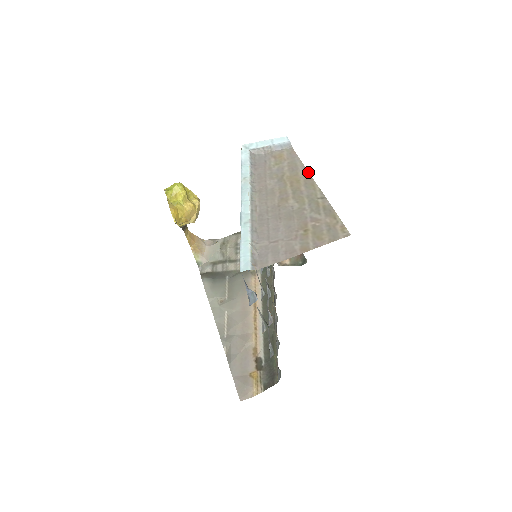
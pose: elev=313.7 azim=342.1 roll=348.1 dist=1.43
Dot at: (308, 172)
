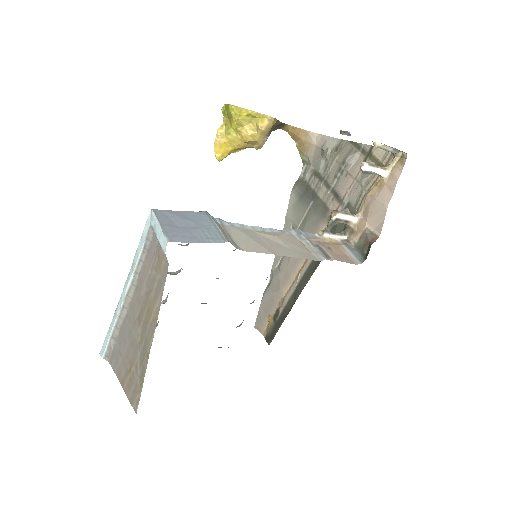
Dot at: (158, 313)
